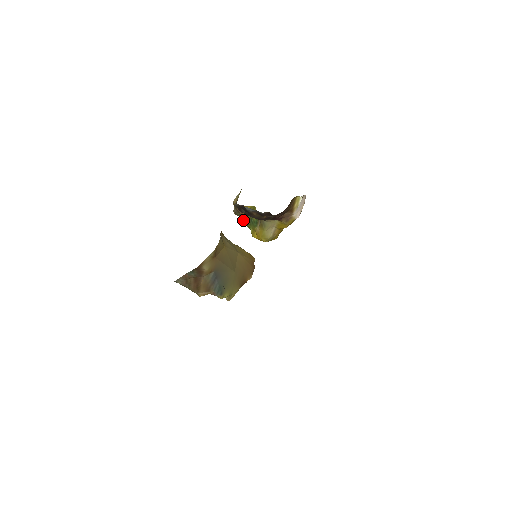
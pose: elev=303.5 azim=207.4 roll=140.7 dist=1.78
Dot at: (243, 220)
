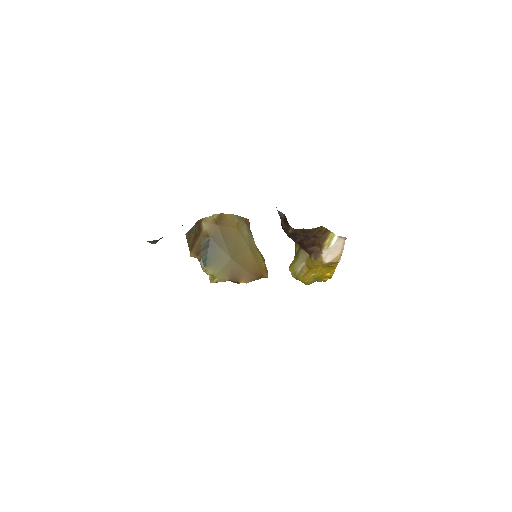
Dot at: occluded
